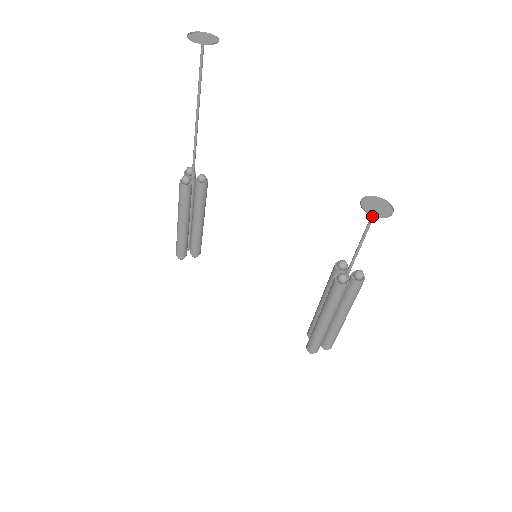
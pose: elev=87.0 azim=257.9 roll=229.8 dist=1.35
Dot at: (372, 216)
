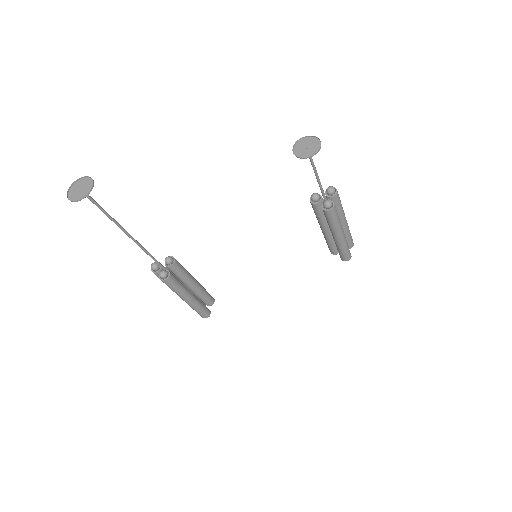
Dot at: occluded
